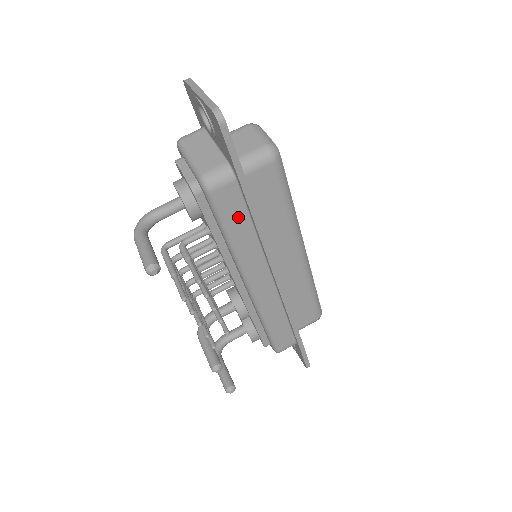
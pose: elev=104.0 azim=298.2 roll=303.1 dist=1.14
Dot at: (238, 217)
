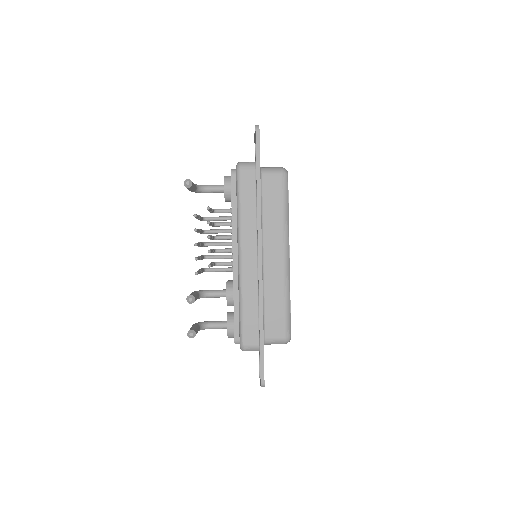
Dot at: (249, 195)
